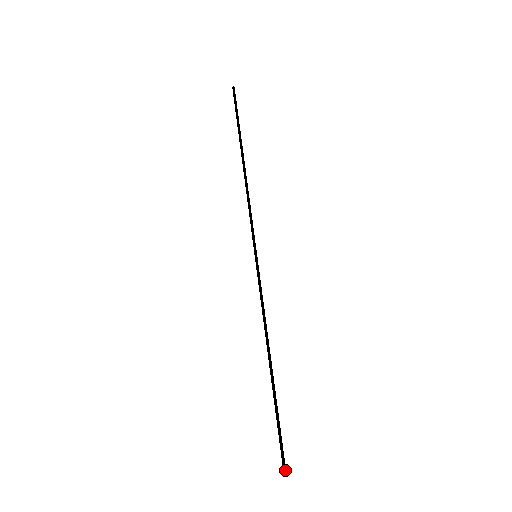
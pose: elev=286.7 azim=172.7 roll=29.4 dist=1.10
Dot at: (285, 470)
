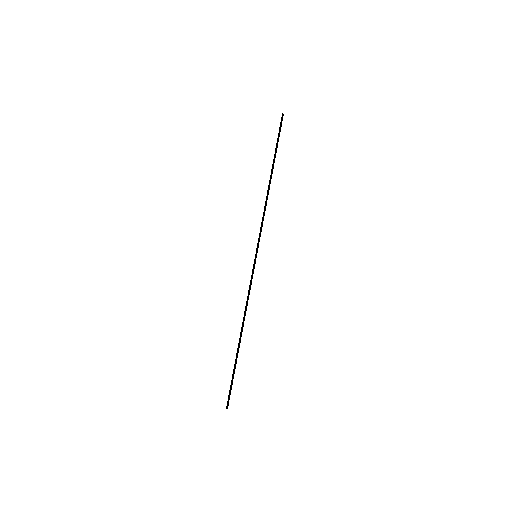
Dot at: (228, 405)
